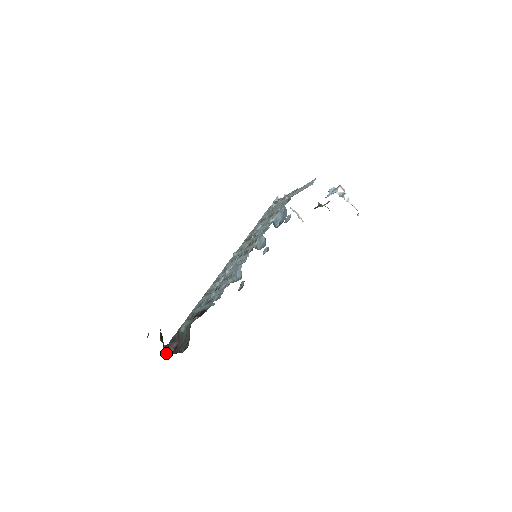
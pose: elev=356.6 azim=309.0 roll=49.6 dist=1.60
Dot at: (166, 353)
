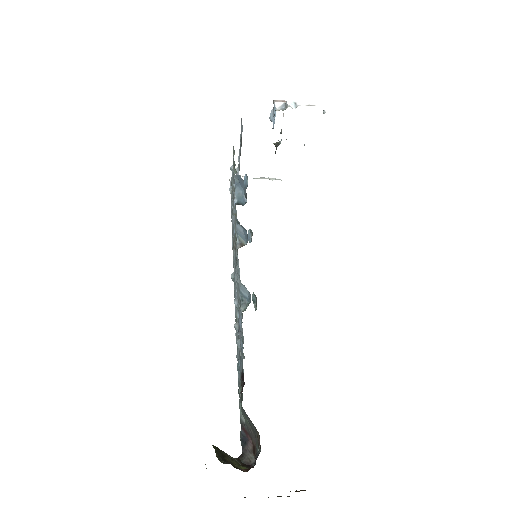
Dot at: (243, 471)
